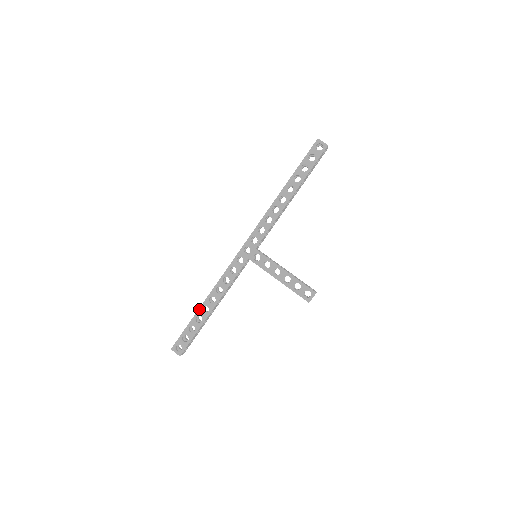
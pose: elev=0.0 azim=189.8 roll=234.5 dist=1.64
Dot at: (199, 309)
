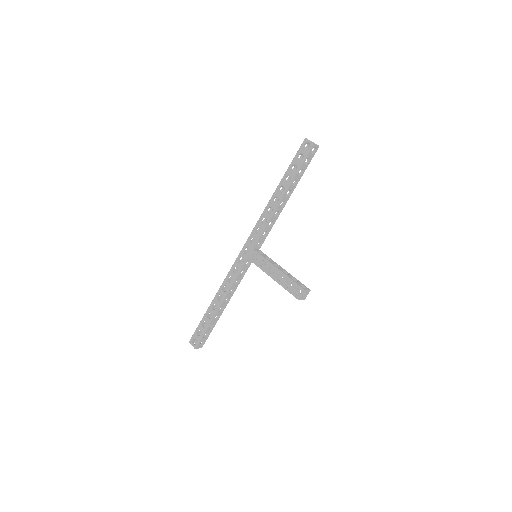
Dot at: (209, 306)
